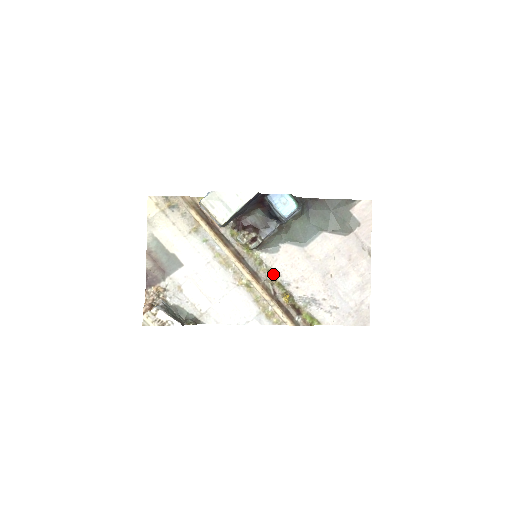
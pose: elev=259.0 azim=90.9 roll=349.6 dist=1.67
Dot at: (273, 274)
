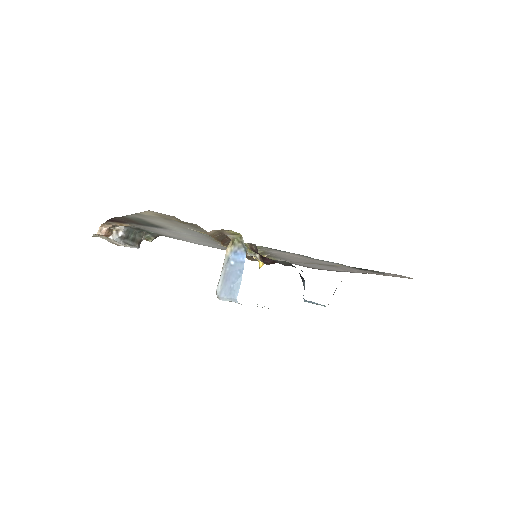
Dot at: (263, 251)
